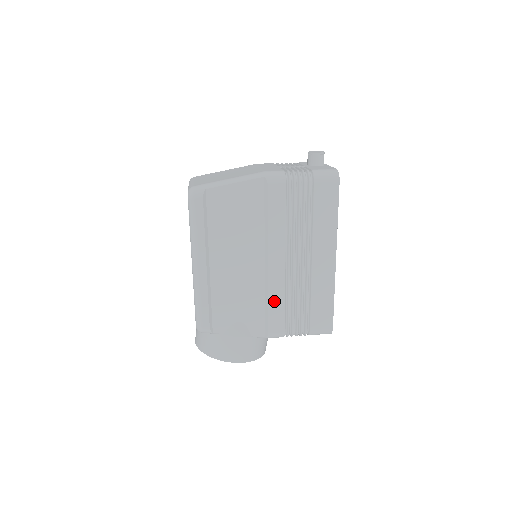
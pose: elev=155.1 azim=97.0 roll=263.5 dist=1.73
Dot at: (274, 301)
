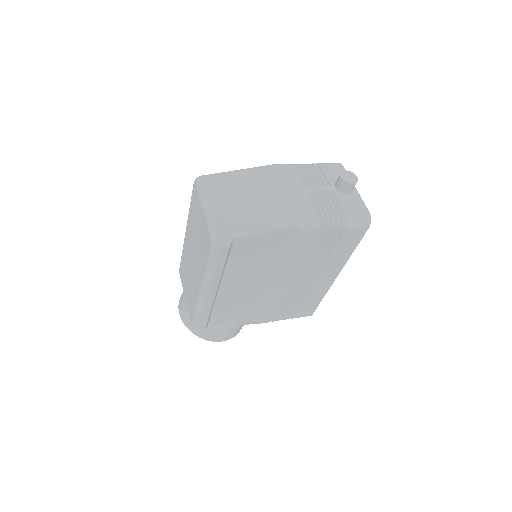
Dot at: (271, 306)
